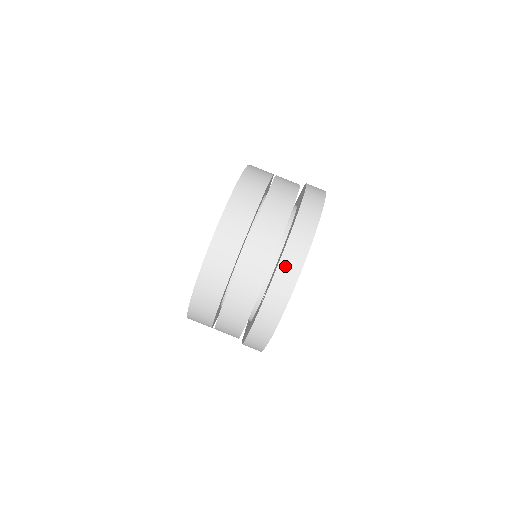
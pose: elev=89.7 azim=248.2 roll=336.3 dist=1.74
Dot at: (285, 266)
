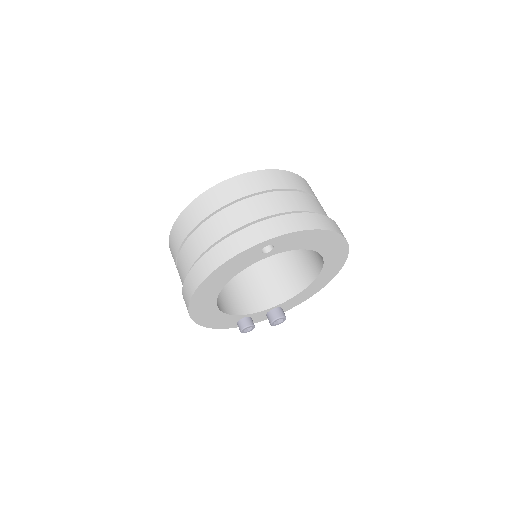
Dot at: (300, 218)
